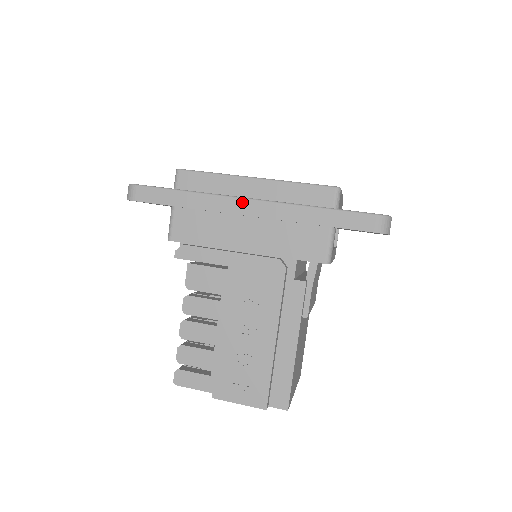
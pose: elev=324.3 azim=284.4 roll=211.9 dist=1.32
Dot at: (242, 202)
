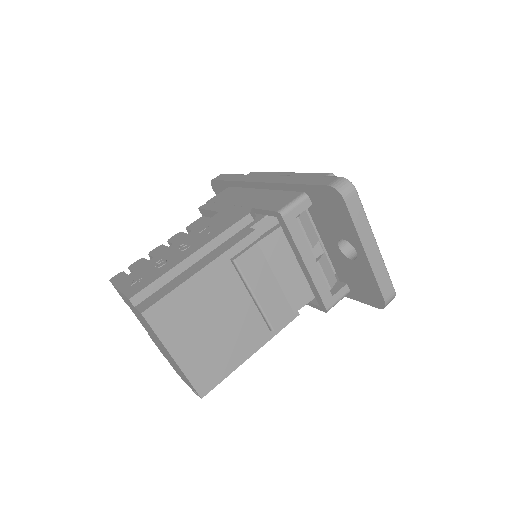
Dot at: (263, 176)
